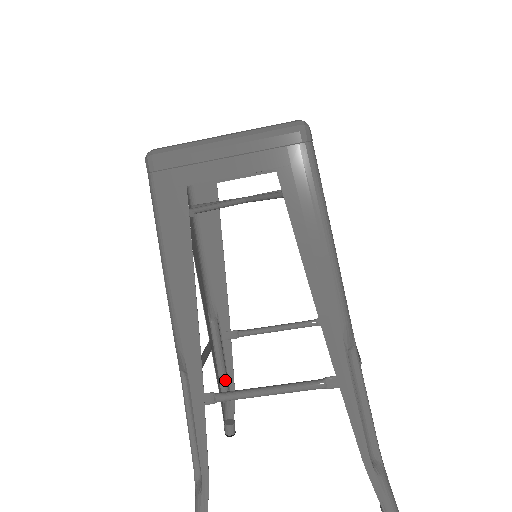
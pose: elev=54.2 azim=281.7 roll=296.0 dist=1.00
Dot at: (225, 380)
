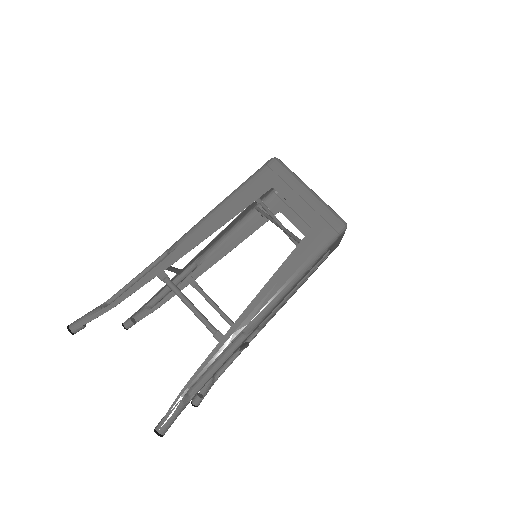
Dot at: (161, 298)
